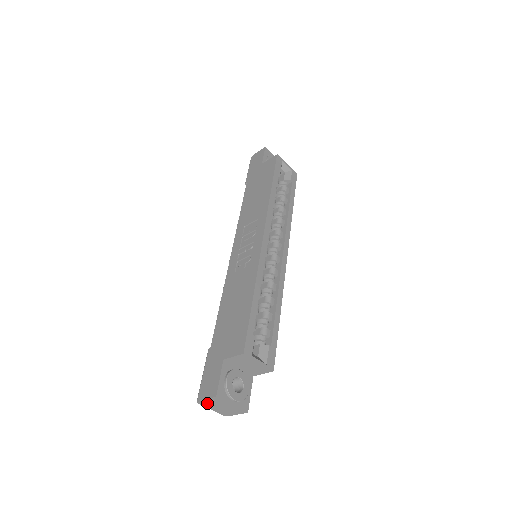
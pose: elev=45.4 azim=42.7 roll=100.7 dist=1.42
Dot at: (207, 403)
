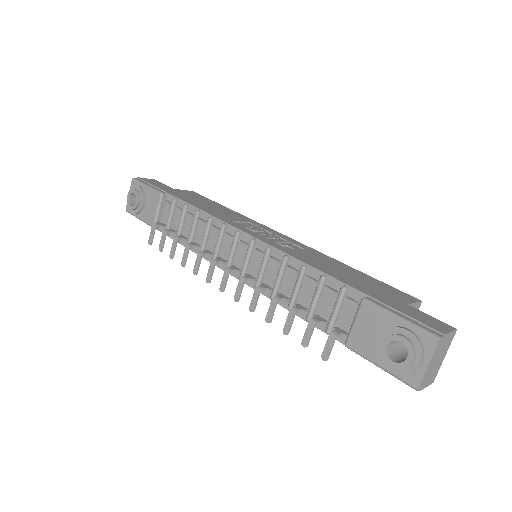
Dot at: (441, 344)
